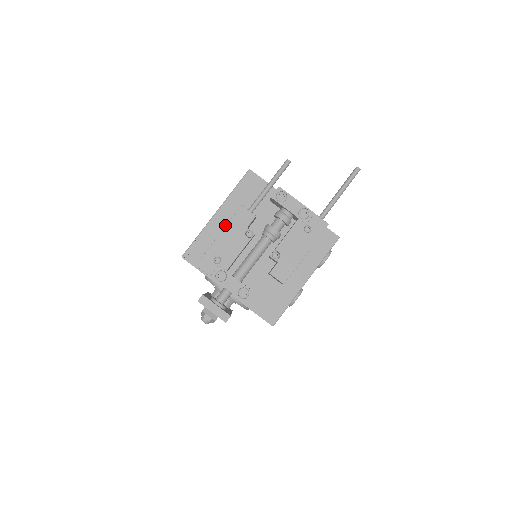
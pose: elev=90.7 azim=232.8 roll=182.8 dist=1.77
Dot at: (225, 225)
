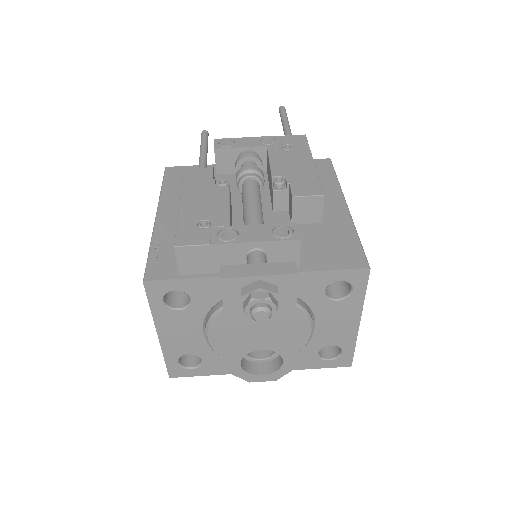
Dot at: occluded
